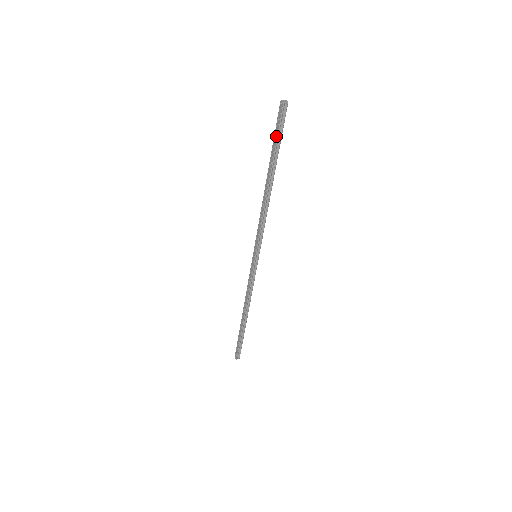
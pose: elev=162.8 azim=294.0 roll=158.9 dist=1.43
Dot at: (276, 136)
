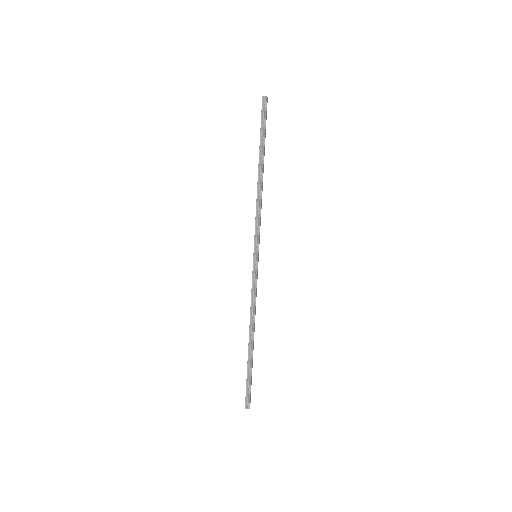
Dot at: (261, 127)
